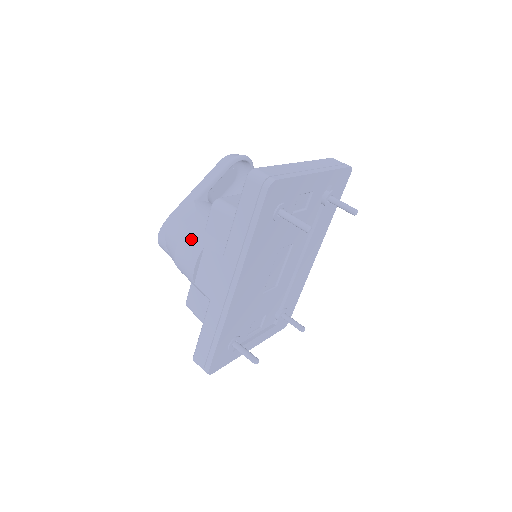
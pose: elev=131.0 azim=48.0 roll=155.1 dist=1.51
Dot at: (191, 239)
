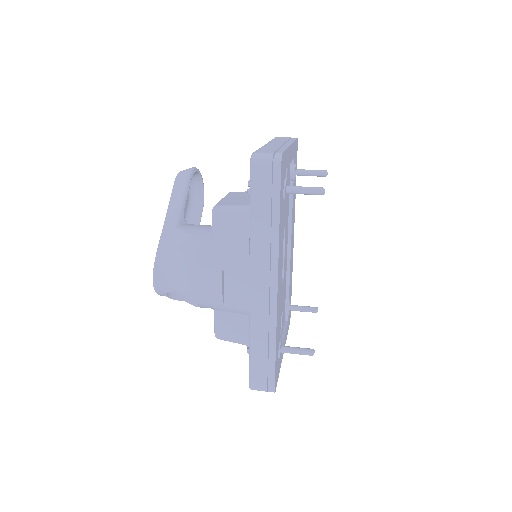
Dot at: (202, 261)
